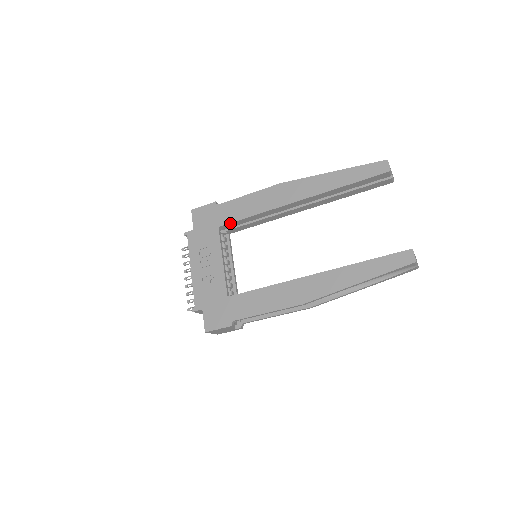
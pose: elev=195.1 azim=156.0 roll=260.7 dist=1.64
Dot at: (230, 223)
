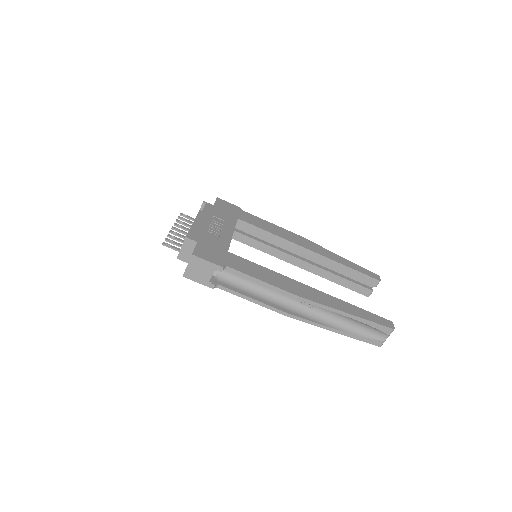
Dot at: (249, 224)
